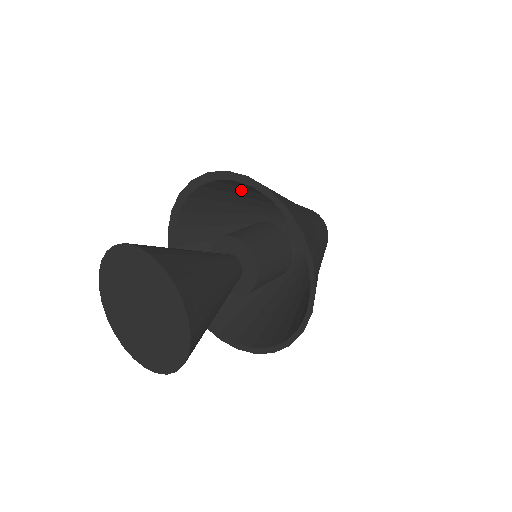
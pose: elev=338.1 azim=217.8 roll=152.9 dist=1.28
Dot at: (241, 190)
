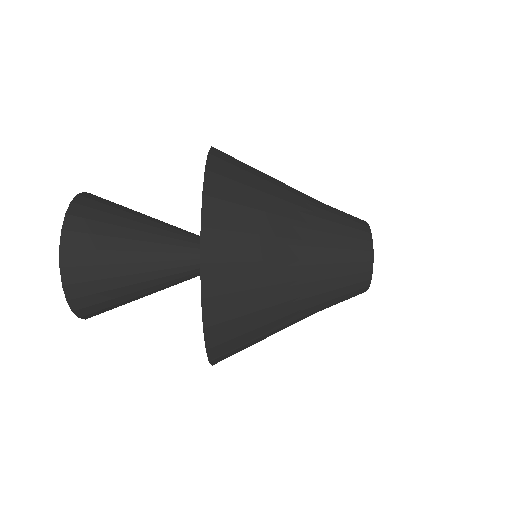
Dot at: occluded
